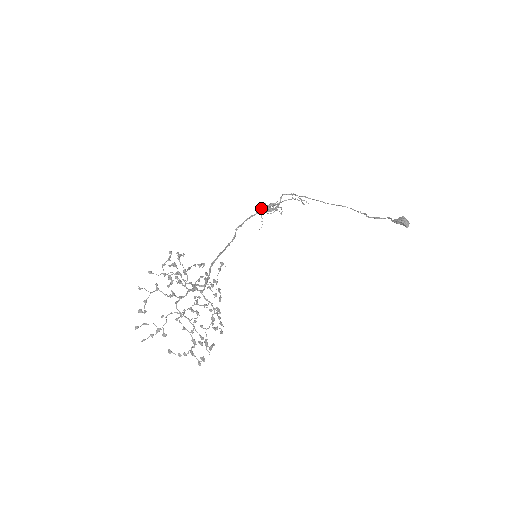
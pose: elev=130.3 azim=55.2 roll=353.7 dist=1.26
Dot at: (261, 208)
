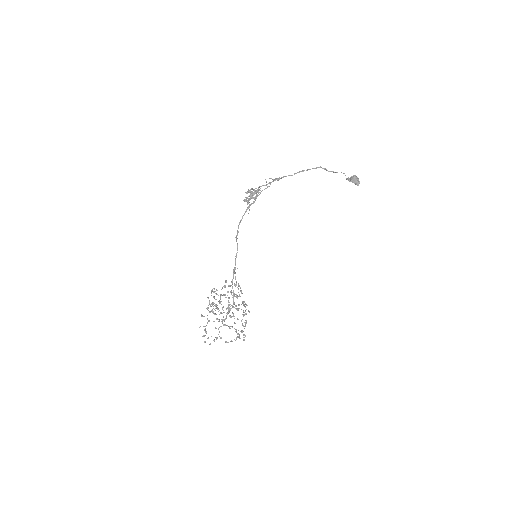
Dot at: (246, 200)
